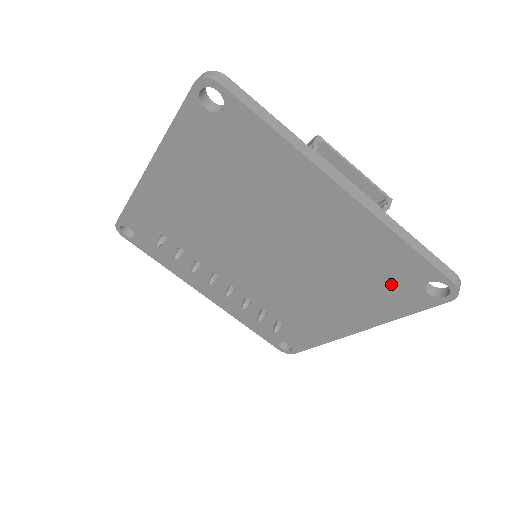
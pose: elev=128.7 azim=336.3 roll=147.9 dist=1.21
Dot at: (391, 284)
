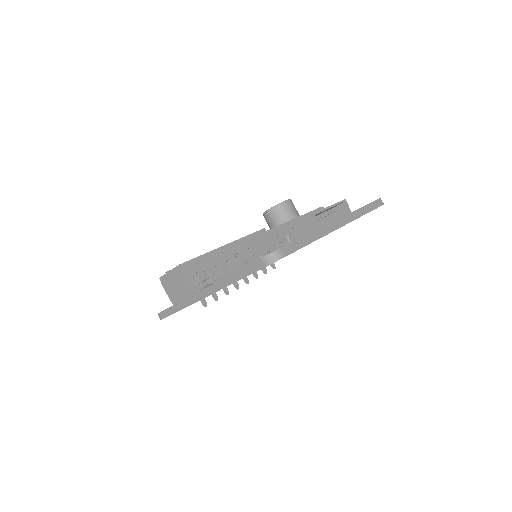
Dot at: occluded
